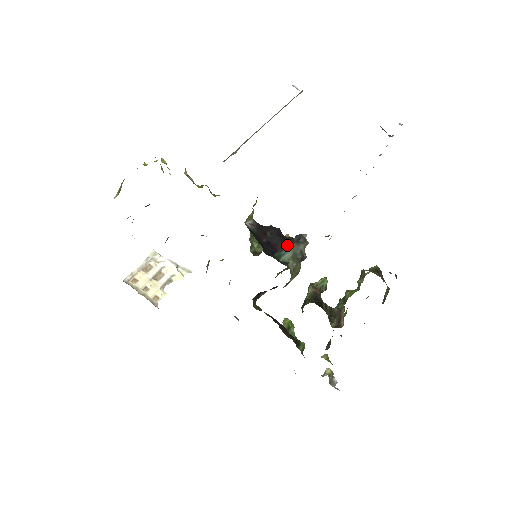
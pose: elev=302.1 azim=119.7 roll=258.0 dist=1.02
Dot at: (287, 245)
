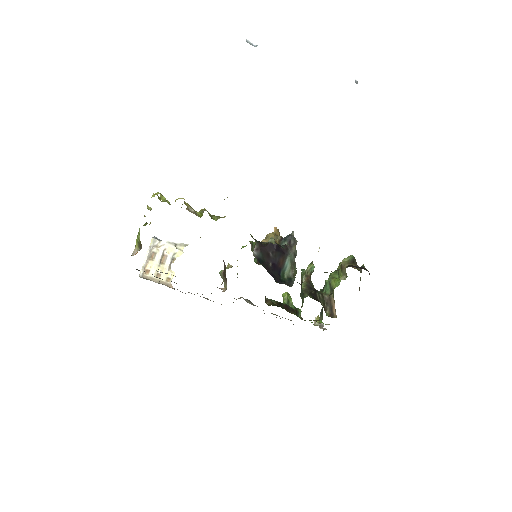
Dot at: (285, 257)
